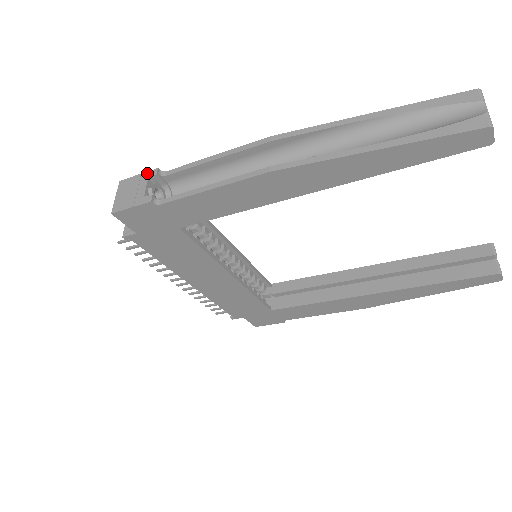
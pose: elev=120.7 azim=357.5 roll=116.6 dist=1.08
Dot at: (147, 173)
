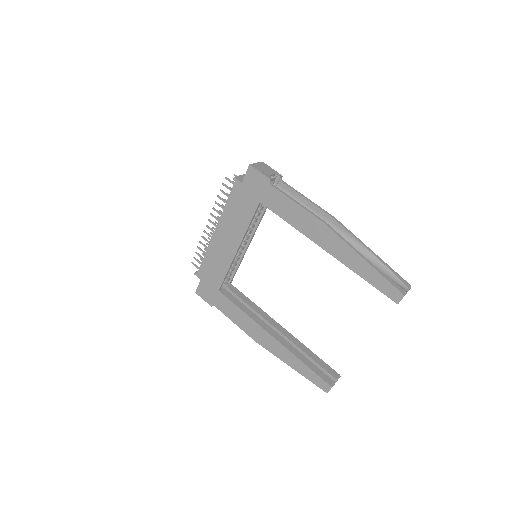
Dot at: (277, 172)
